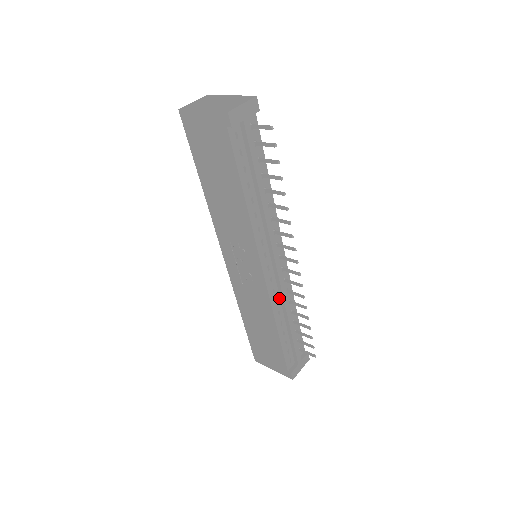
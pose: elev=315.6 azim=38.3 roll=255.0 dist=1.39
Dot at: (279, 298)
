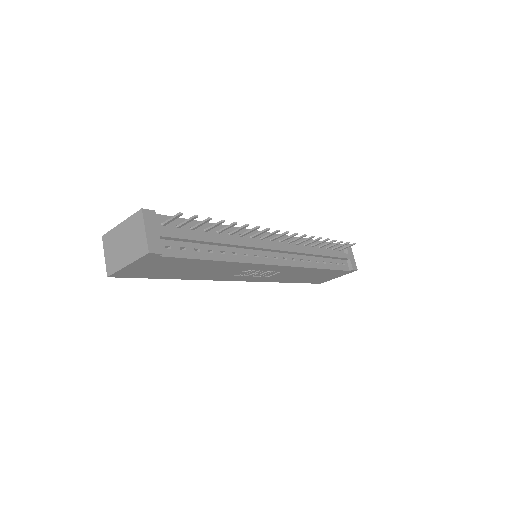
Dot at: (300, 256)
